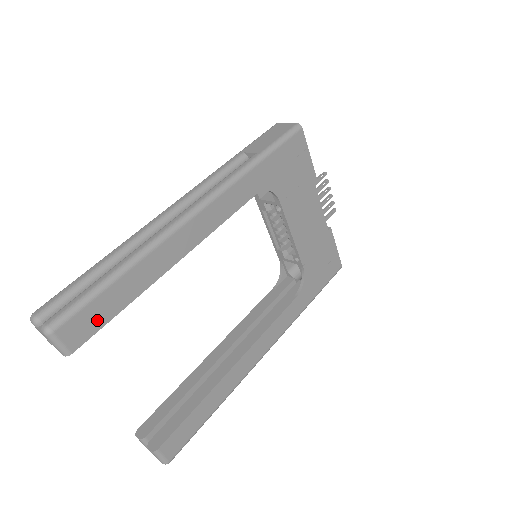
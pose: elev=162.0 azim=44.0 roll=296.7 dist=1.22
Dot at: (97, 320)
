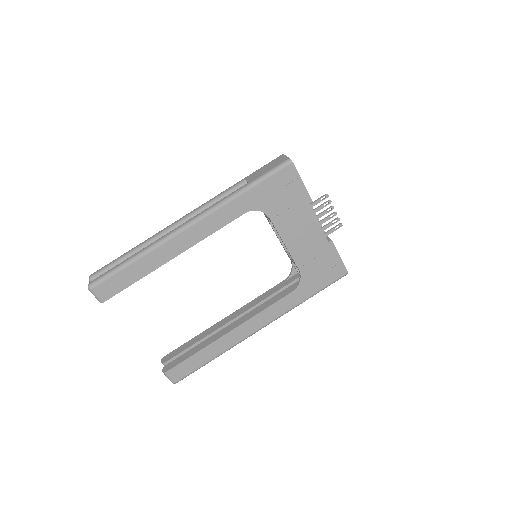
Dot at: (119, 286)
